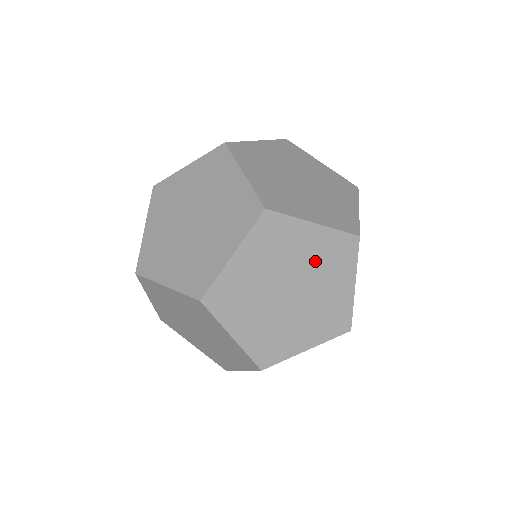
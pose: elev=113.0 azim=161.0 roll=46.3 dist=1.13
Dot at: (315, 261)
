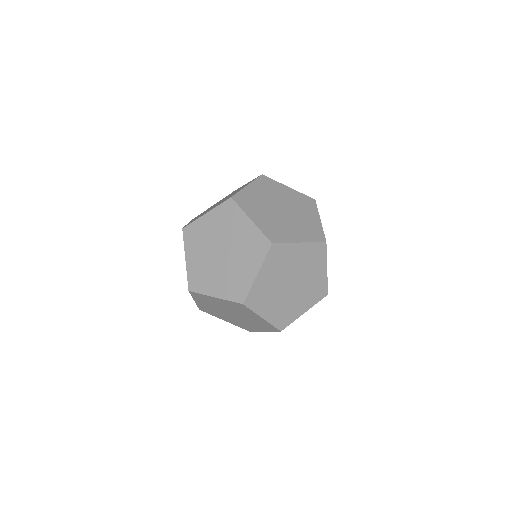
Dot at: occluded
